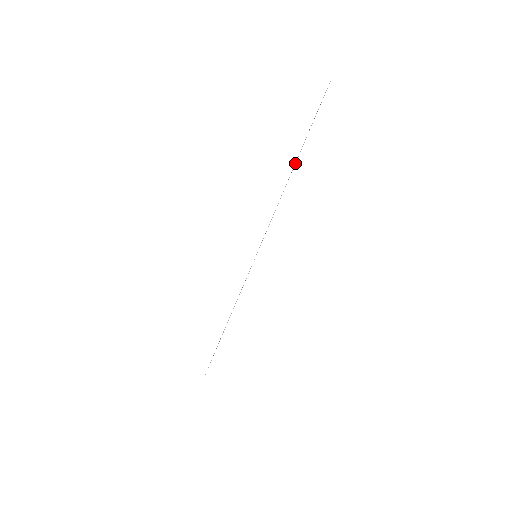
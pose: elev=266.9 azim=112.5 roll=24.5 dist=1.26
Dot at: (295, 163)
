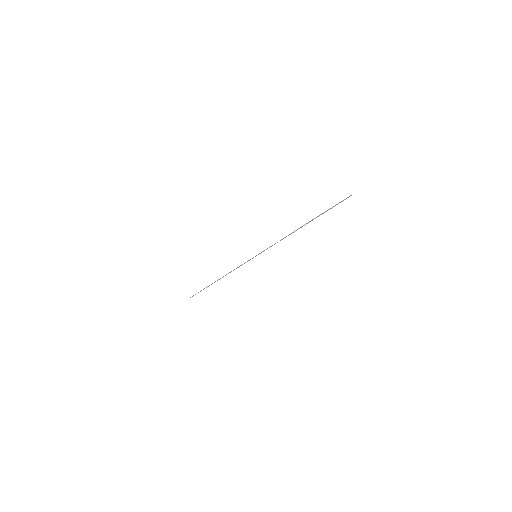
Dot at: occluded
